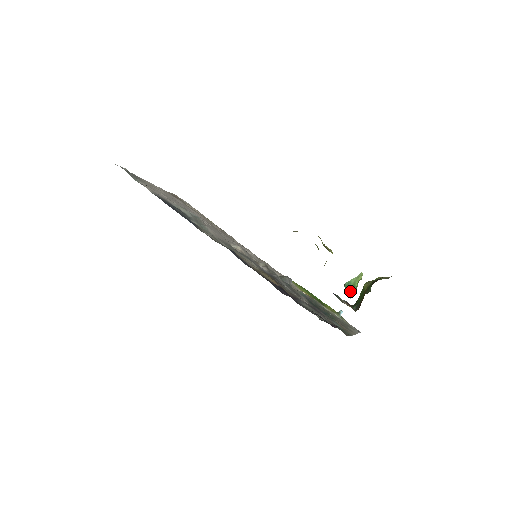
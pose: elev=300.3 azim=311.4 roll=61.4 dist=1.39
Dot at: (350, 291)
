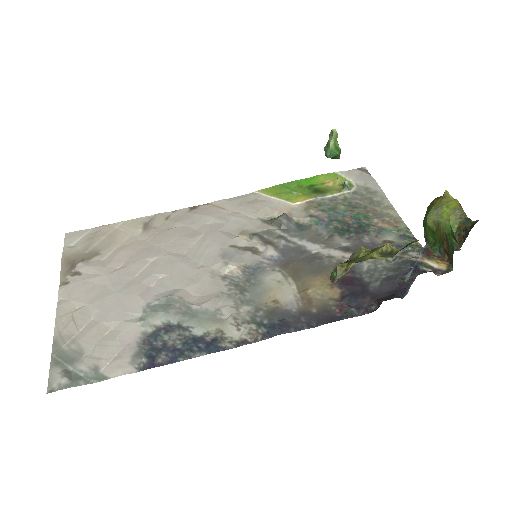
Dot at: (337, 157)
